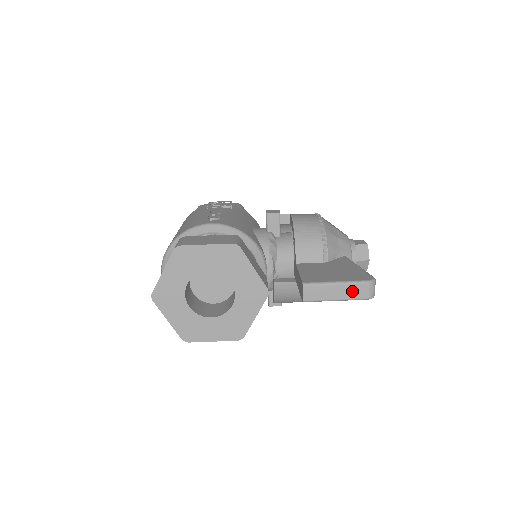
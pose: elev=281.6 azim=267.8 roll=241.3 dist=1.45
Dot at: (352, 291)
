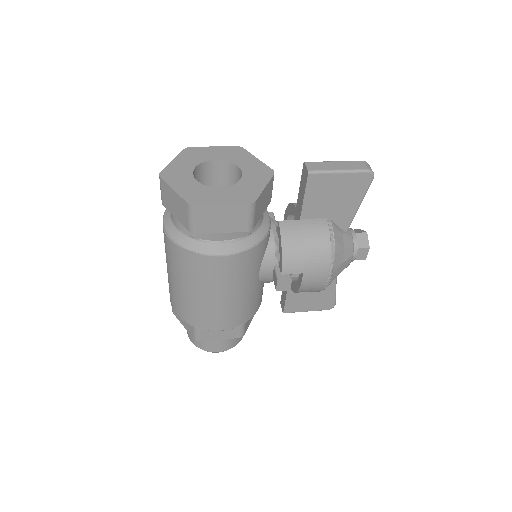
Dot at: (351, 165)
